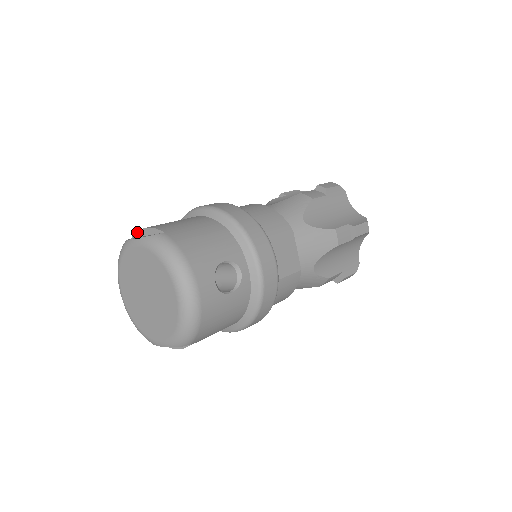
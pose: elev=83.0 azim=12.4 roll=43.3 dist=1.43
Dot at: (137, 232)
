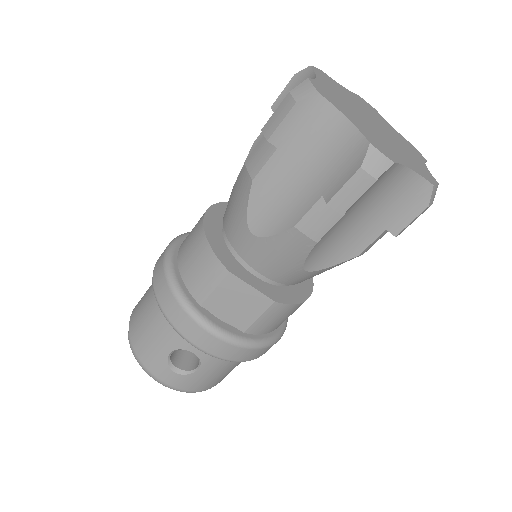
Dot at: occluded
